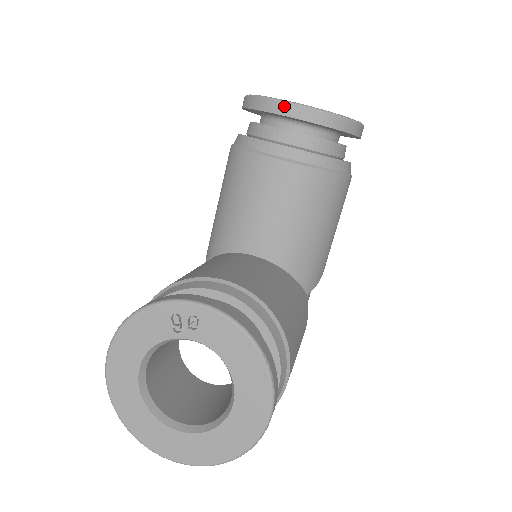
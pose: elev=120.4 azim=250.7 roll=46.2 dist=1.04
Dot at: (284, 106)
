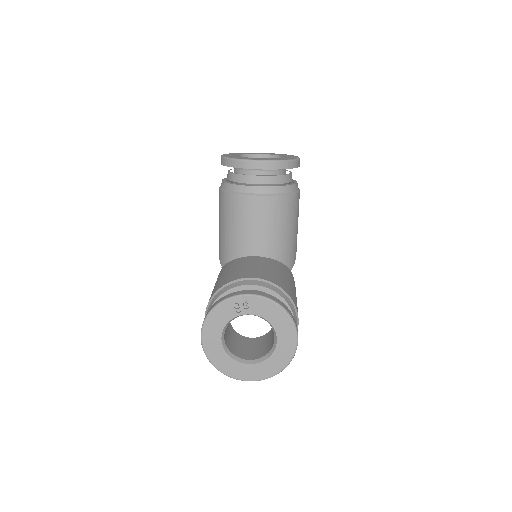
Dot at: (252, 163)
